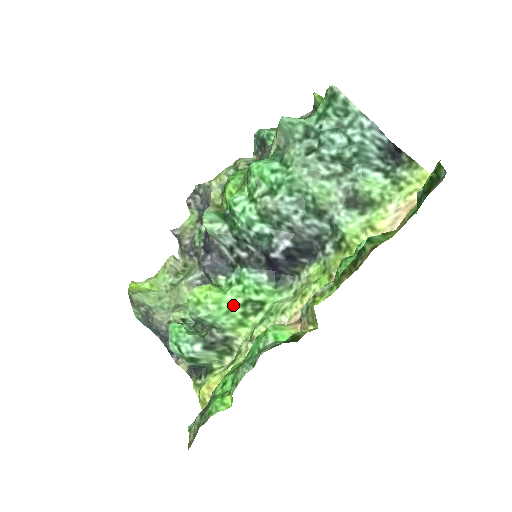
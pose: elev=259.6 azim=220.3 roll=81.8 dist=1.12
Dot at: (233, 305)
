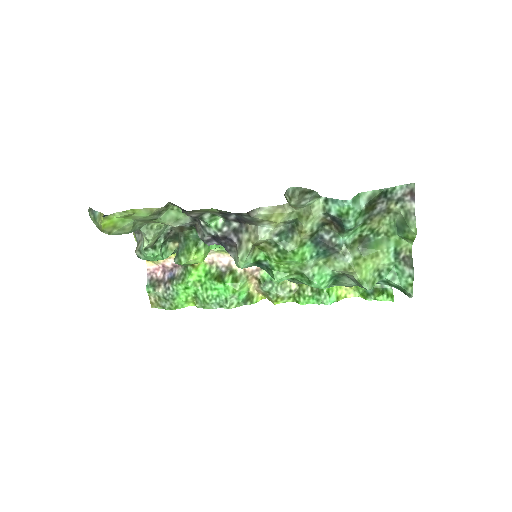
Dot at: occluded
